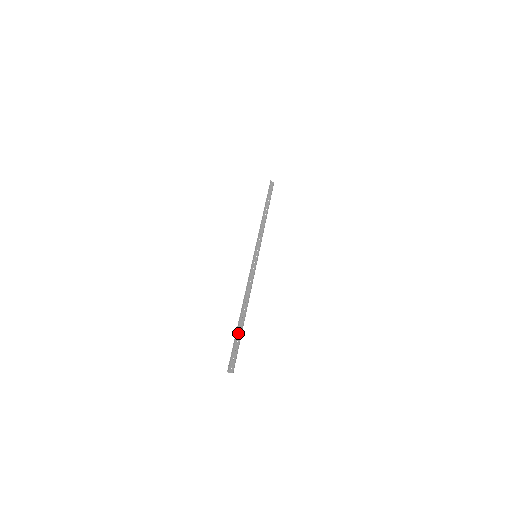
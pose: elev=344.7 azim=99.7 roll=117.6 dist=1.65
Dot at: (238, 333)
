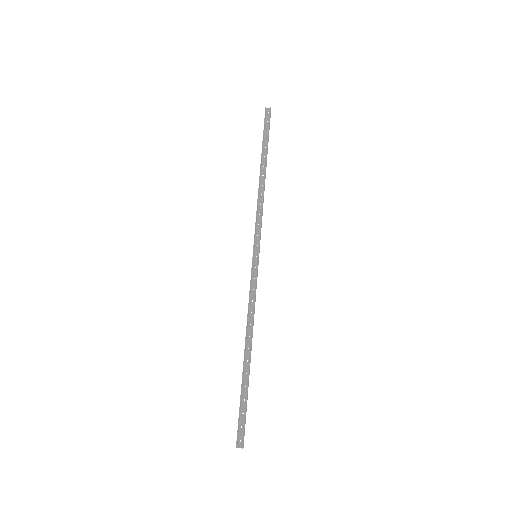
Dot at: (244, 388)
